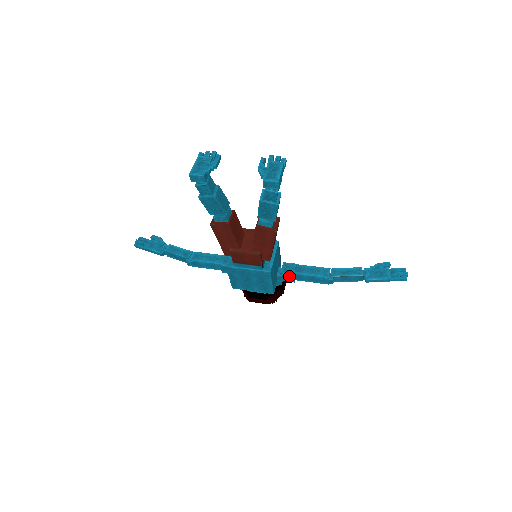
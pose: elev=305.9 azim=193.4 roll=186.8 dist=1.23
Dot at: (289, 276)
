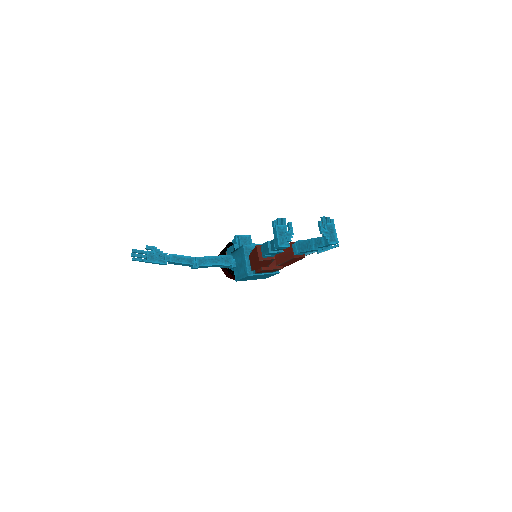
Dot at: occluded
